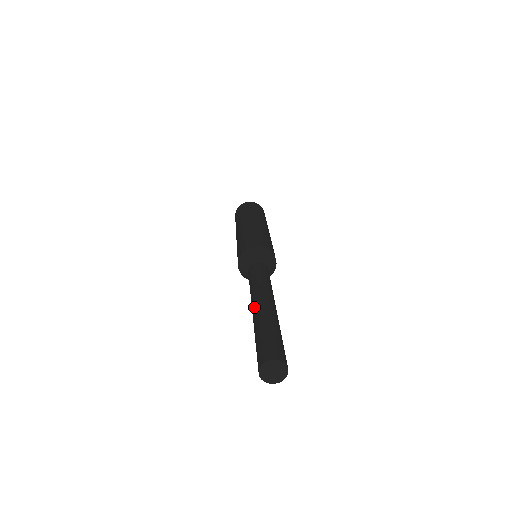
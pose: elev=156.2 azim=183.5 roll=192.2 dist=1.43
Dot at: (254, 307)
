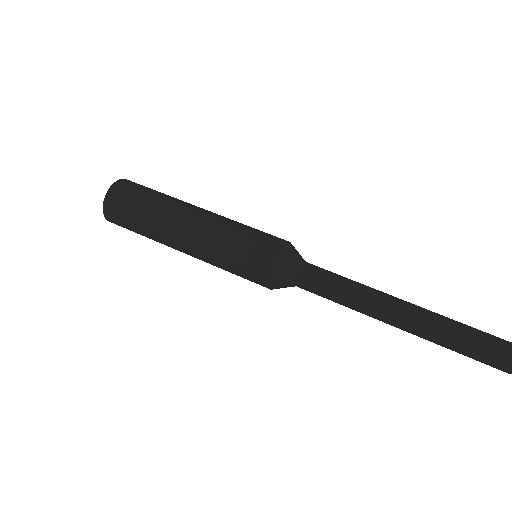
Dot at: (404, 314)
